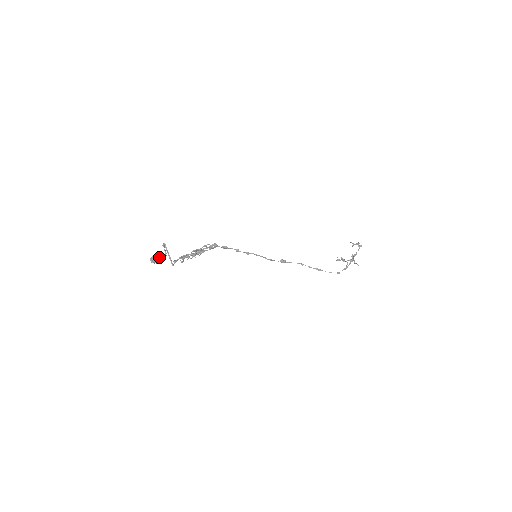
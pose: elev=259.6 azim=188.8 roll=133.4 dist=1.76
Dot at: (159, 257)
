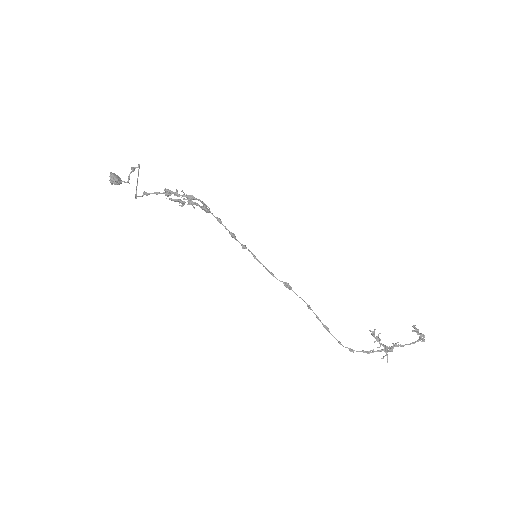
Dot at: (117, 180)
